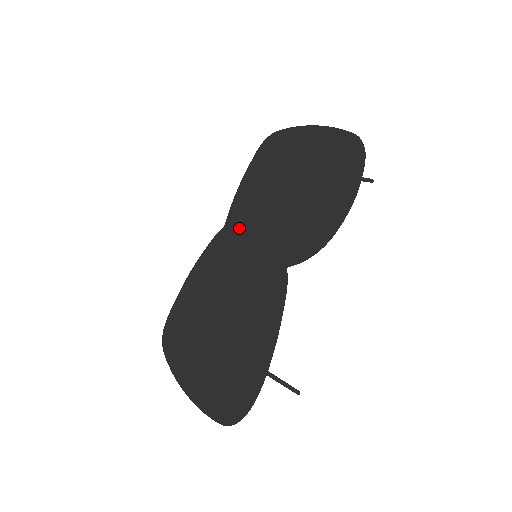
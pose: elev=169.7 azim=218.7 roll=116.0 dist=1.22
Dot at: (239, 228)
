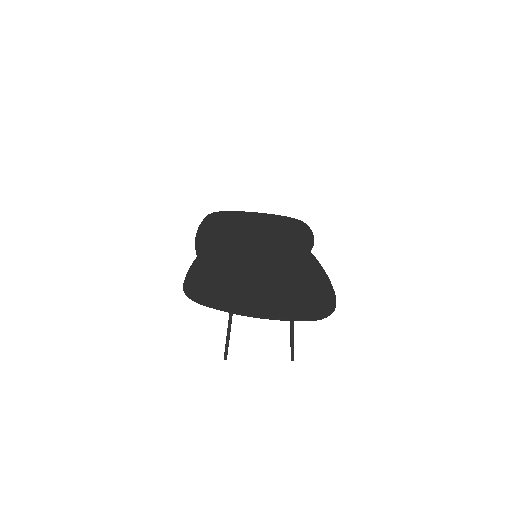
Dot at: (242, 236)
